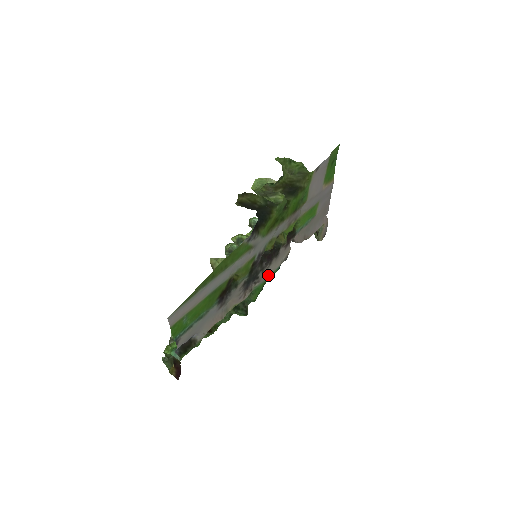
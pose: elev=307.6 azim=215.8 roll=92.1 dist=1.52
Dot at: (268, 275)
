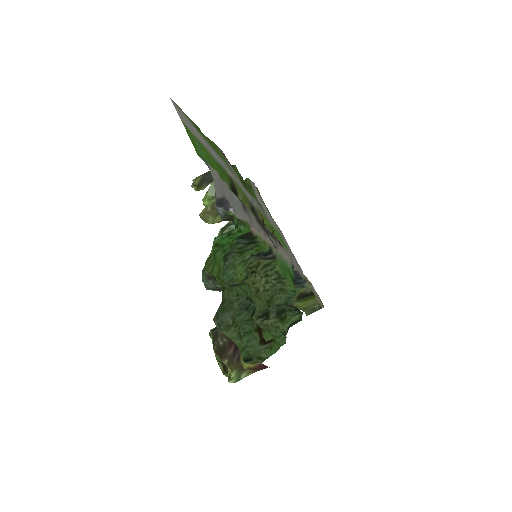
Dot at: (284, 258)
